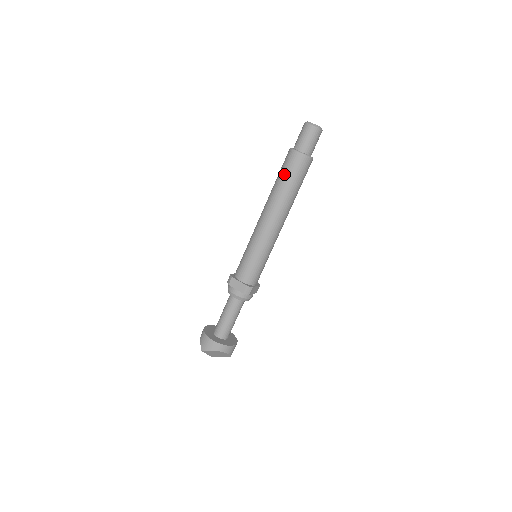
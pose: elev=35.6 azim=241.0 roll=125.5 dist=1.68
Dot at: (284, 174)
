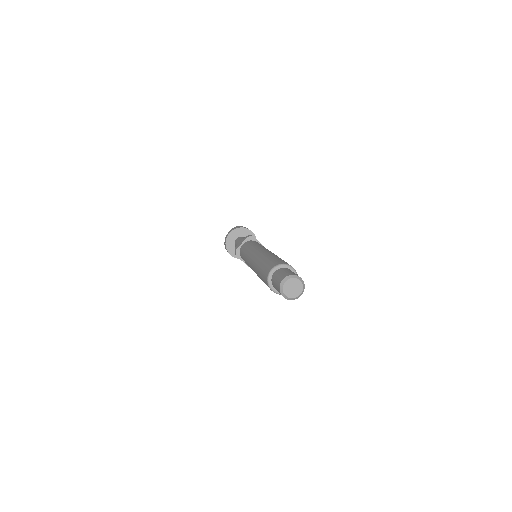
Dot at: (263, 281)
